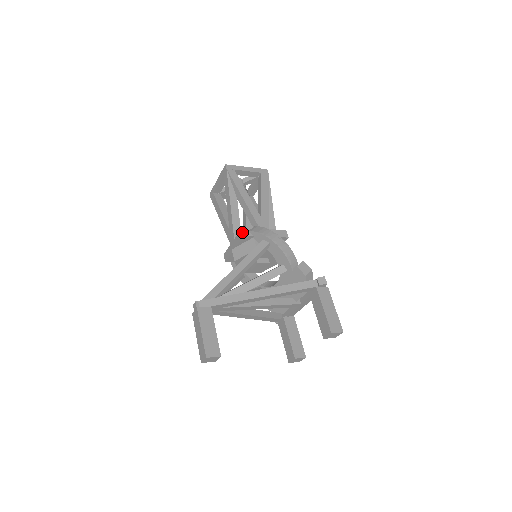
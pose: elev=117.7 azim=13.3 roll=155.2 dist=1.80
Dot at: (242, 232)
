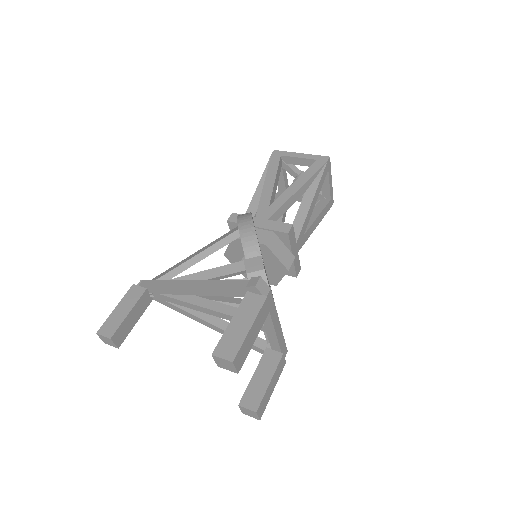
Dot at: (230, 217)
